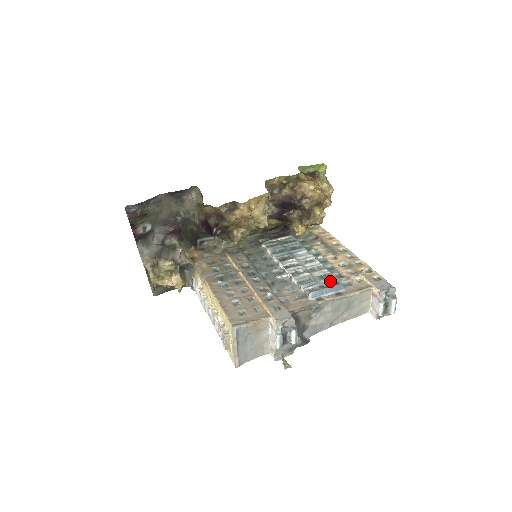
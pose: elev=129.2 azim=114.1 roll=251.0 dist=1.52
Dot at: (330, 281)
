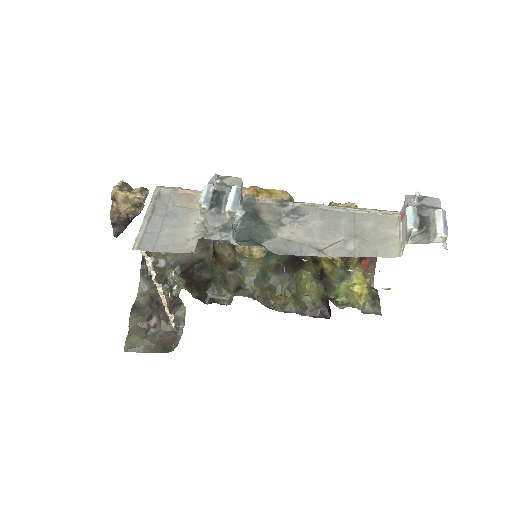
Dot at: occluded
